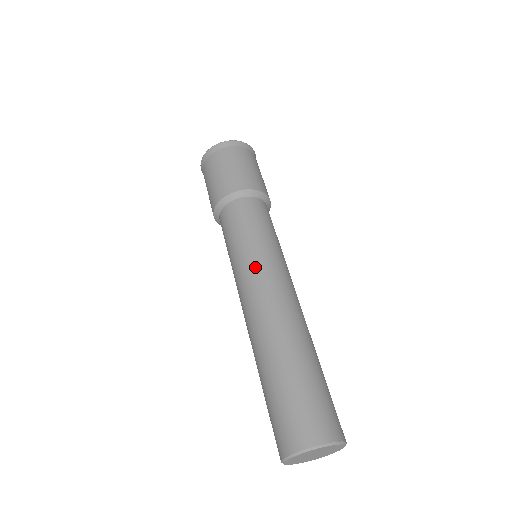
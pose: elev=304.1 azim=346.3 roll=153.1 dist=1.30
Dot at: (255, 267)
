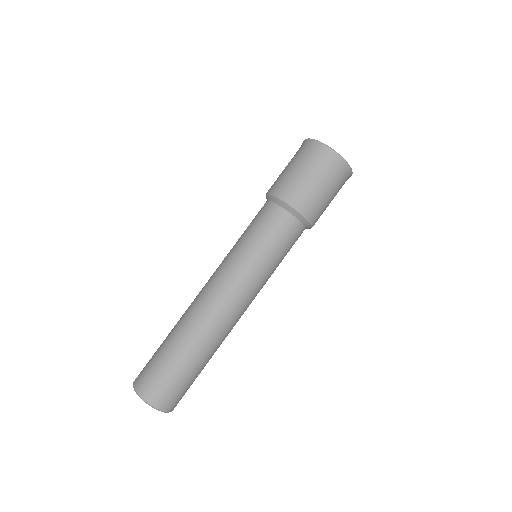
Dot at: (233, 272)
